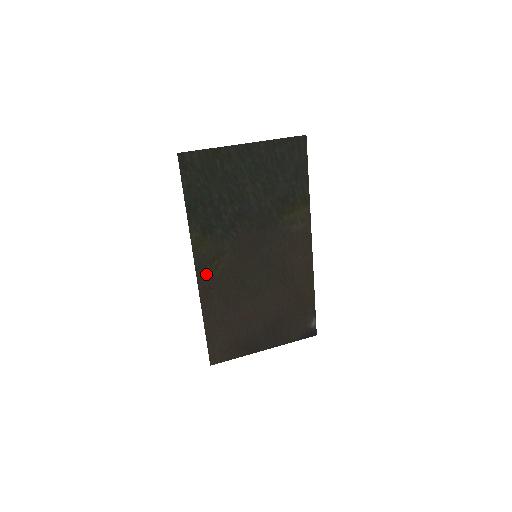
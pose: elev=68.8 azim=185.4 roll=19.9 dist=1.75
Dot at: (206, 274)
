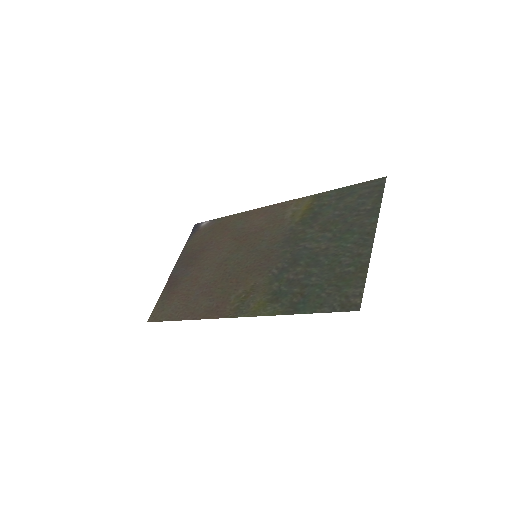
Dot at: (230, 308)
